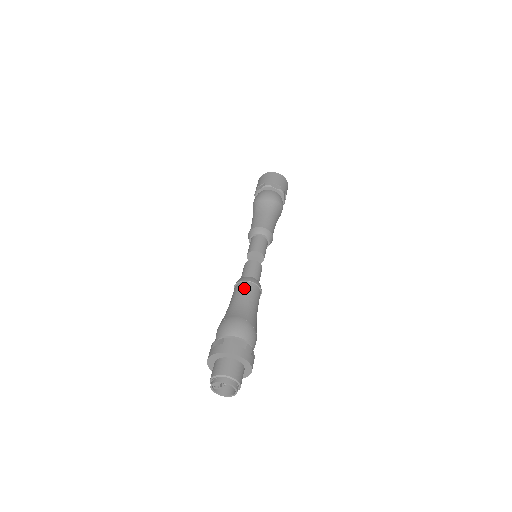
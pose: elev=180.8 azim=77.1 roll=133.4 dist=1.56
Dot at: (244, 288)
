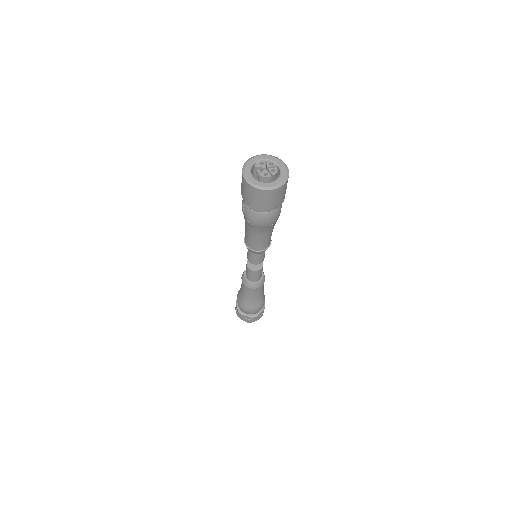
Dot at: (256, 291)
